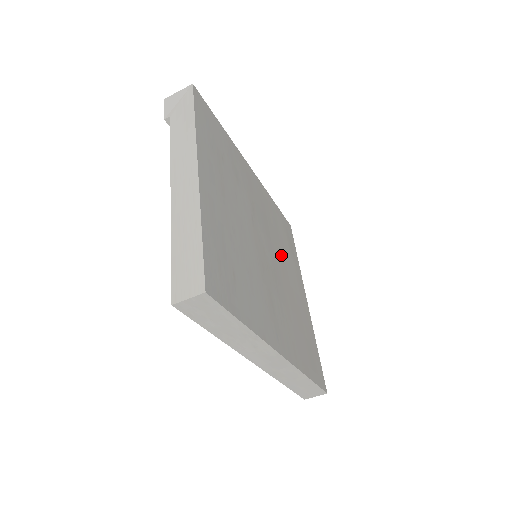
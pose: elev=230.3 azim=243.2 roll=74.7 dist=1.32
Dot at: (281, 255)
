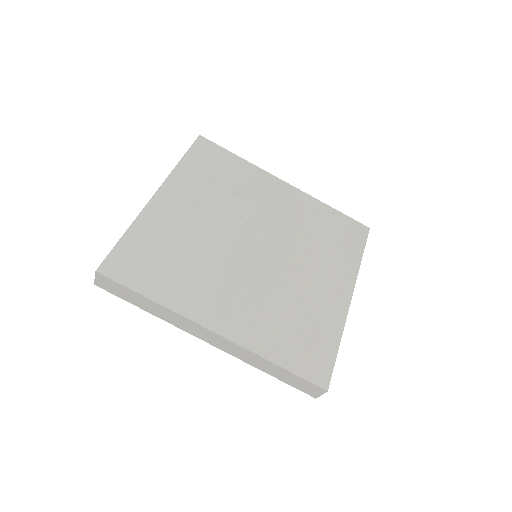
Dot at: (303, 254)
